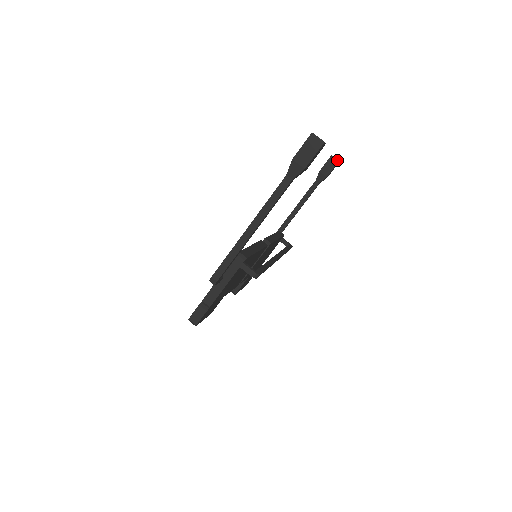
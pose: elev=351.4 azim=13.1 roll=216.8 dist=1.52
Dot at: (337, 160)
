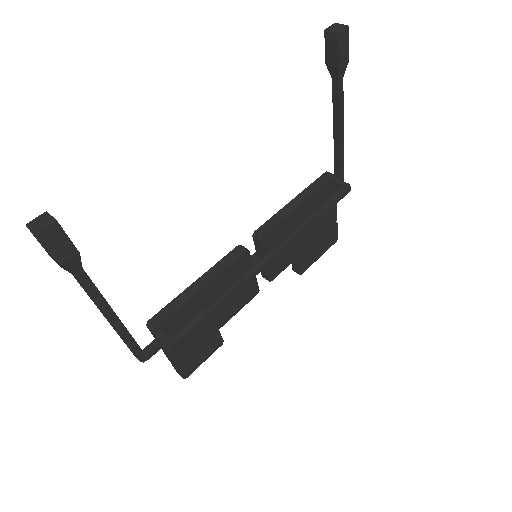
Dot at: (335, 34)
